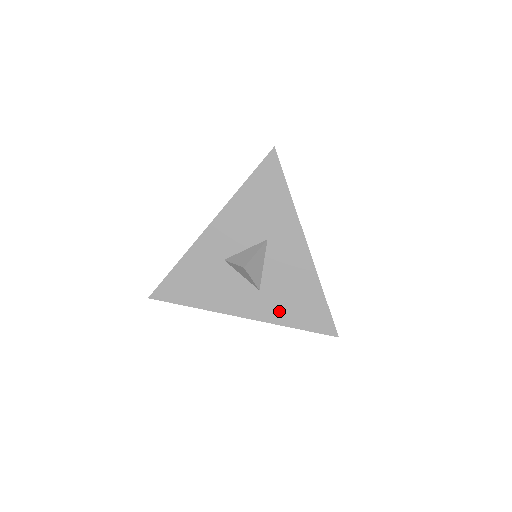
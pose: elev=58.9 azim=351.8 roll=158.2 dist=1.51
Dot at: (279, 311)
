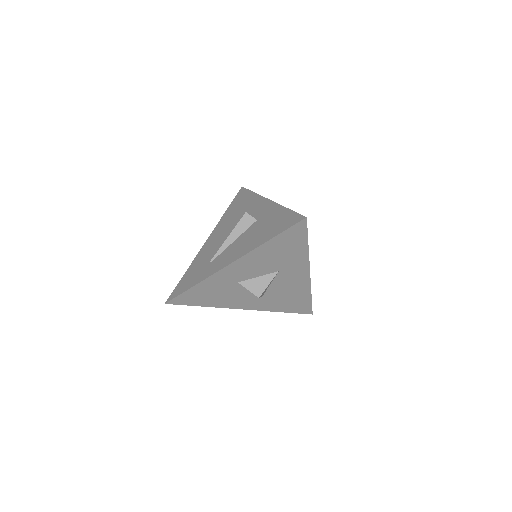
Dot at: (274, 305)
